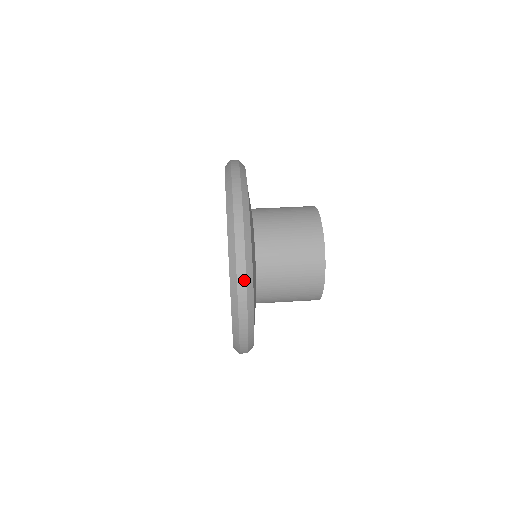
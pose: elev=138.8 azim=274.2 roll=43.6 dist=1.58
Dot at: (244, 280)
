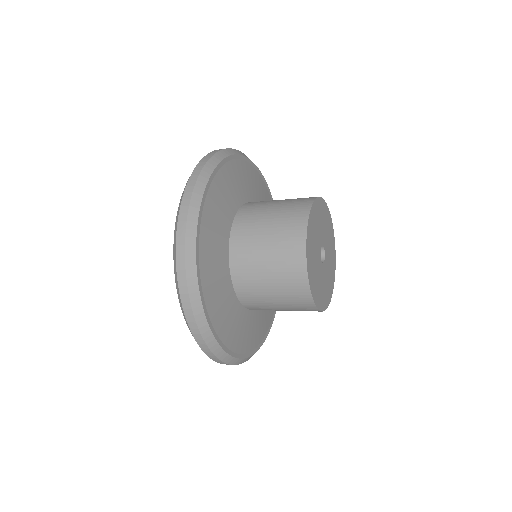
Dot at: (185, 285)
